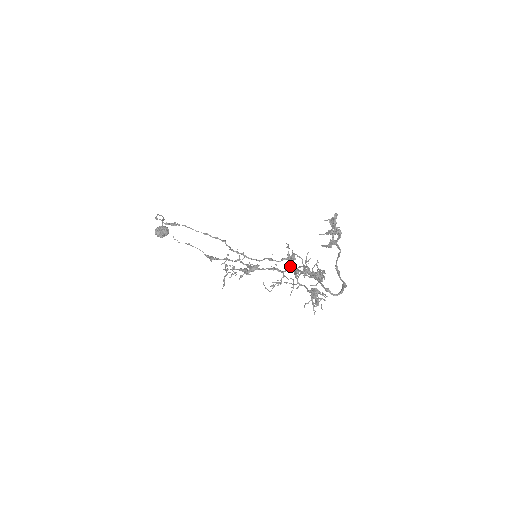
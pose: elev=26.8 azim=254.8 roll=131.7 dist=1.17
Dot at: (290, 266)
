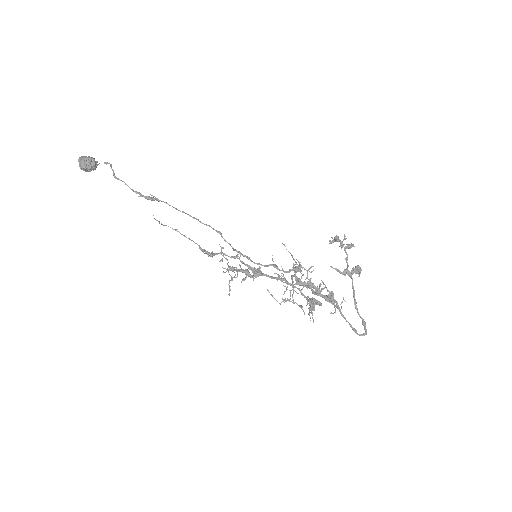
Dot at: (300, 281)
